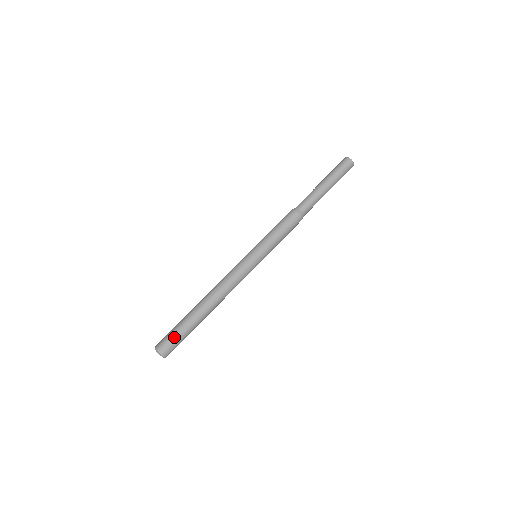
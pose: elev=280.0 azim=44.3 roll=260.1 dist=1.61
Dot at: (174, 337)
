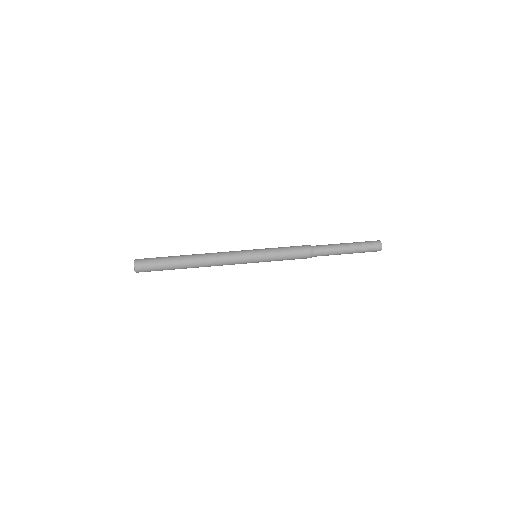
Dot at: (153, 266)
